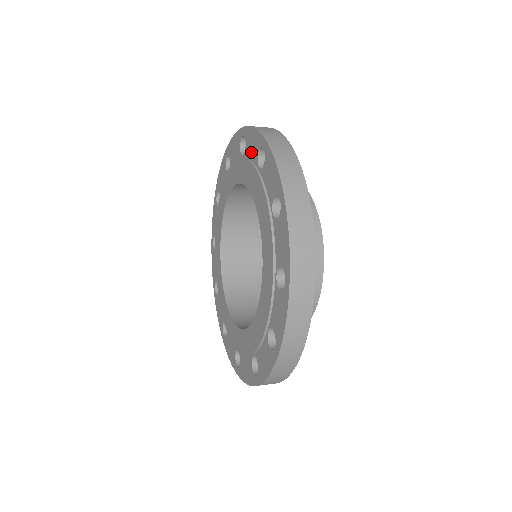
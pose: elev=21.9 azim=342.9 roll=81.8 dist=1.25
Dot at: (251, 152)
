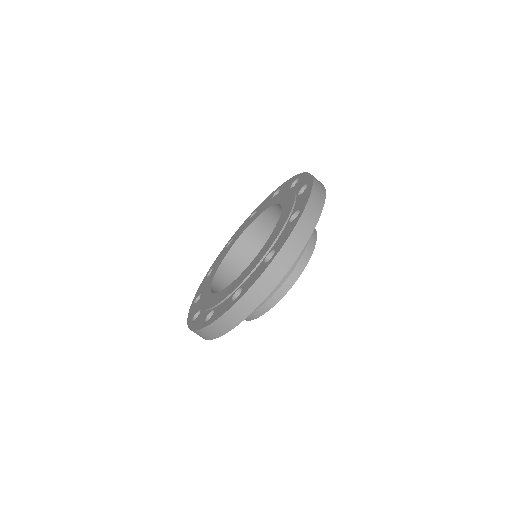
Dot at: (298, 186)
